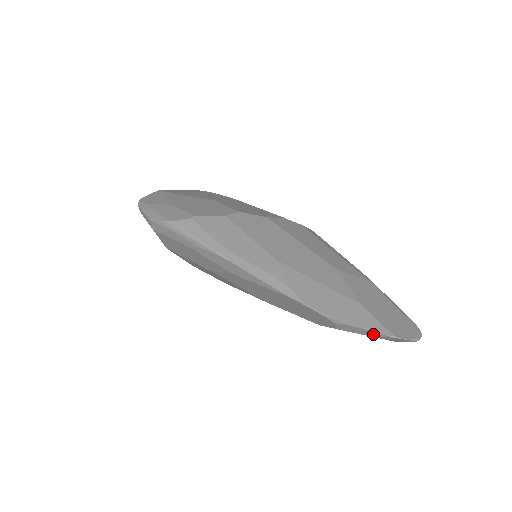
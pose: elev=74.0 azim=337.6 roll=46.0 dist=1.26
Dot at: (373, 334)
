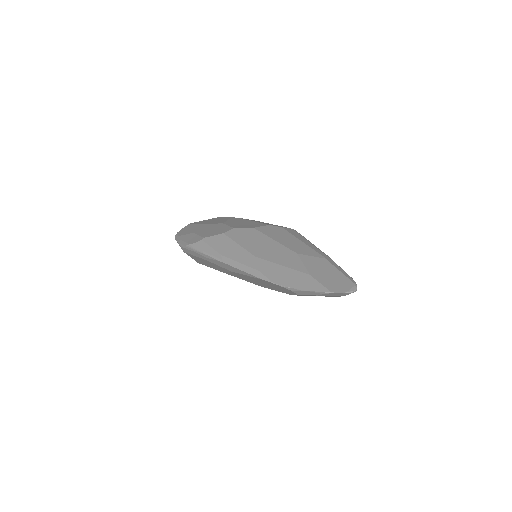
Dot at: (318, 293)
